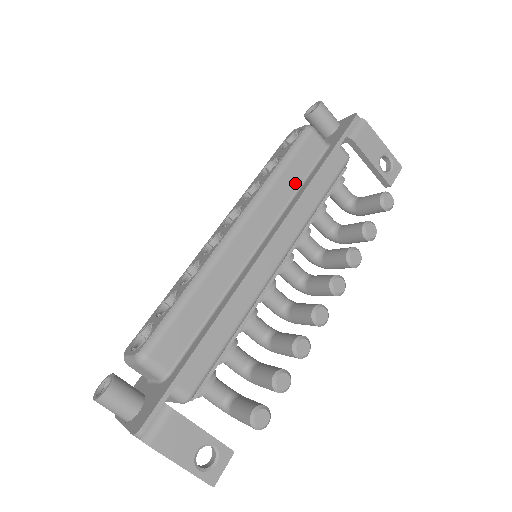
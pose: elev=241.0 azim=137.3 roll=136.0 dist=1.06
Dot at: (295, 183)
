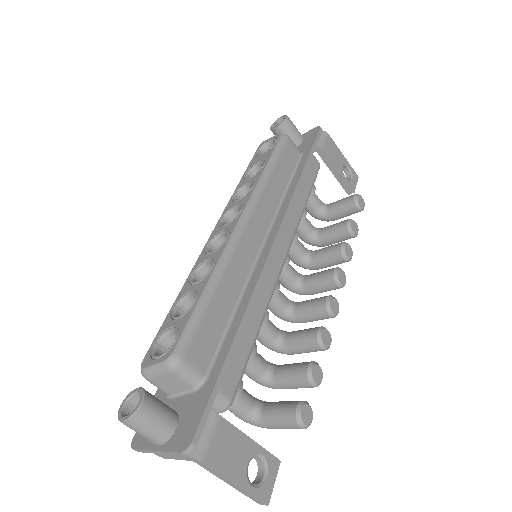
Dot at: (283, 184)
